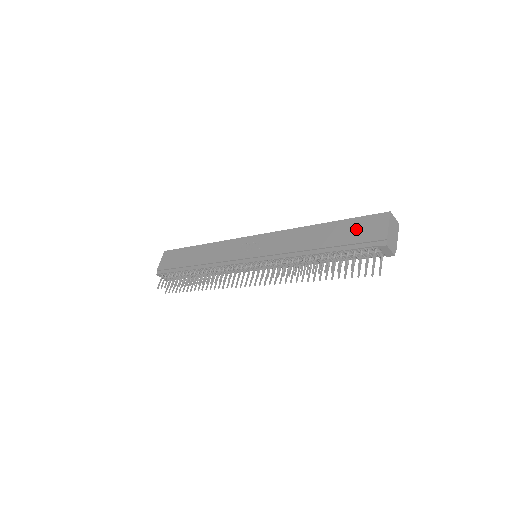
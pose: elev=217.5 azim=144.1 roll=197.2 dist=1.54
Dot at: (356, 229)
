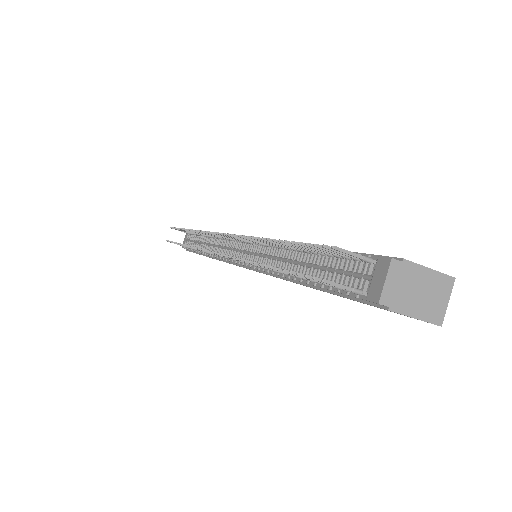
Dot at: occluded
